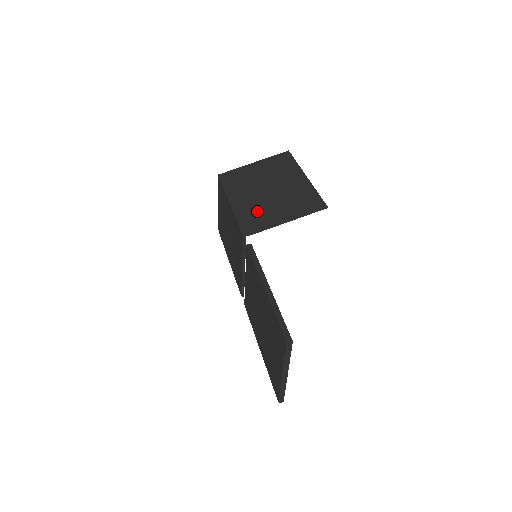
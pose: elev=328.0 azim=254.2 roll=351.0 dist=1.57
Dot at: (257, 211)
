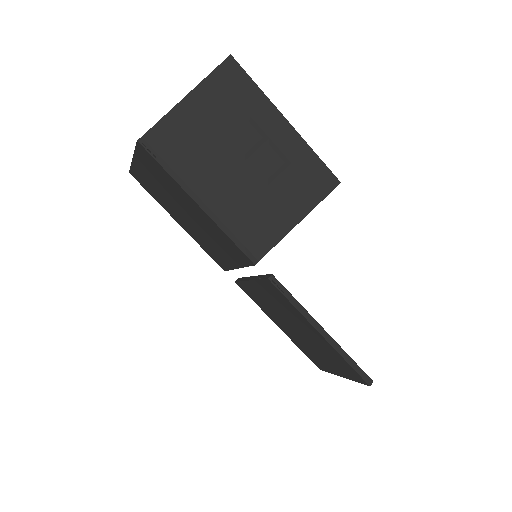
Dot at: (250, 213)
